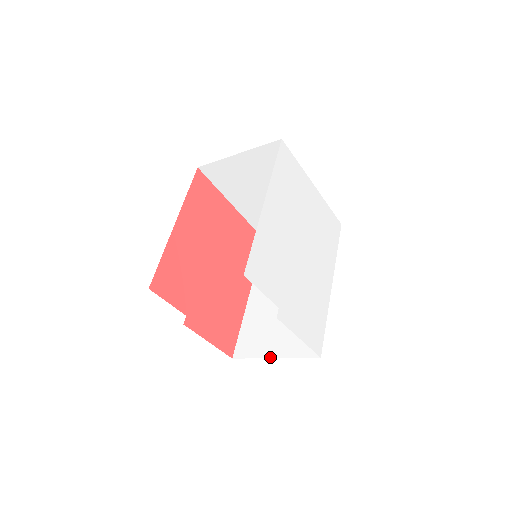
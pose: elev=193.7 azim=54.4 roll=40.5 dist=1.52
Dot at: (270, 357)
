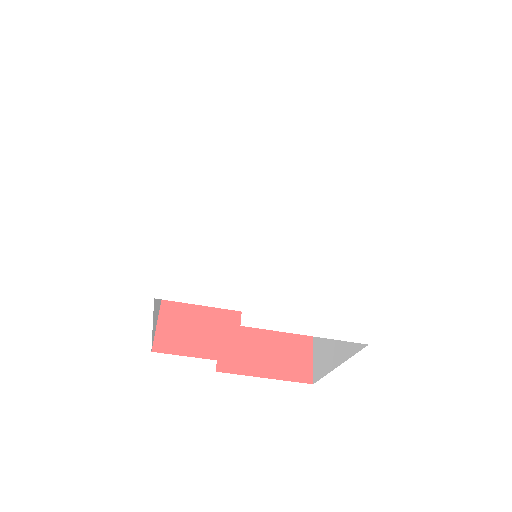
Dot at: (334, 367)
